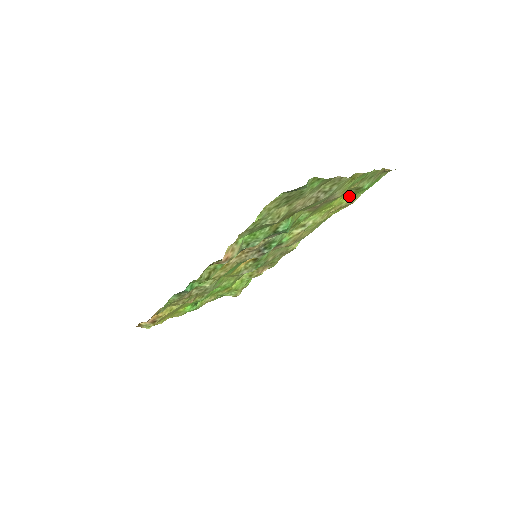
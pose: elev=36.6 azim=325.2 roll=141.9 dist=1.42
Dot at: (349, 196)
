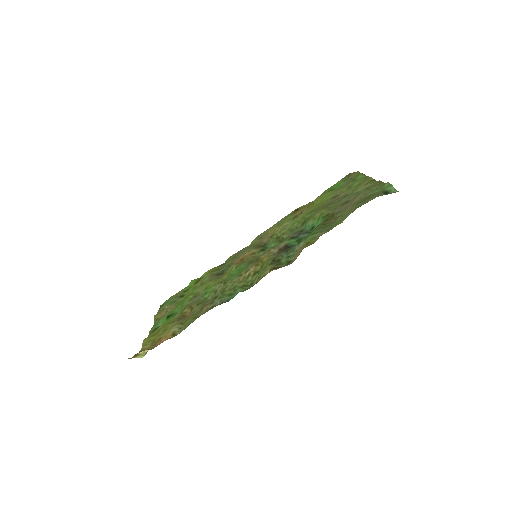
Dot at: occluded
